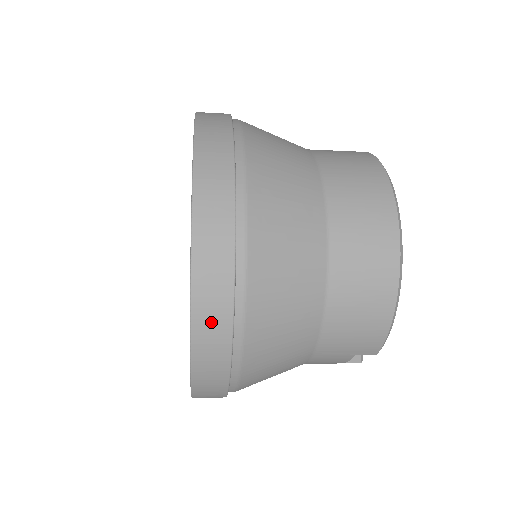
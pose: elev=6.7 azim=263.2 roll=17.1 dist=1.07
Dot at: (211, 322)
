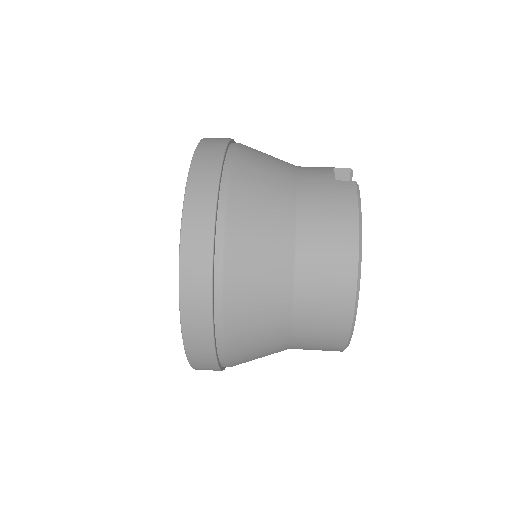
Dot at: occluded
